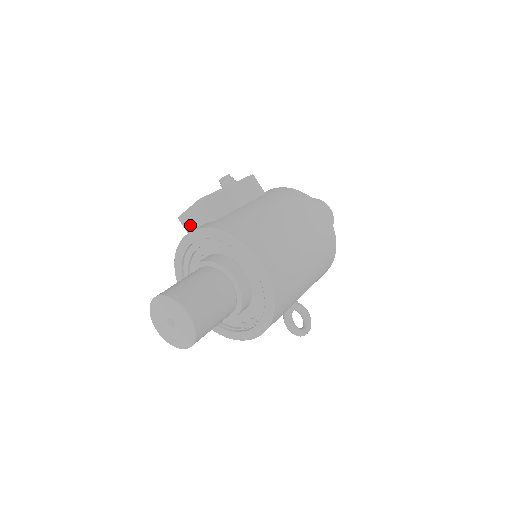
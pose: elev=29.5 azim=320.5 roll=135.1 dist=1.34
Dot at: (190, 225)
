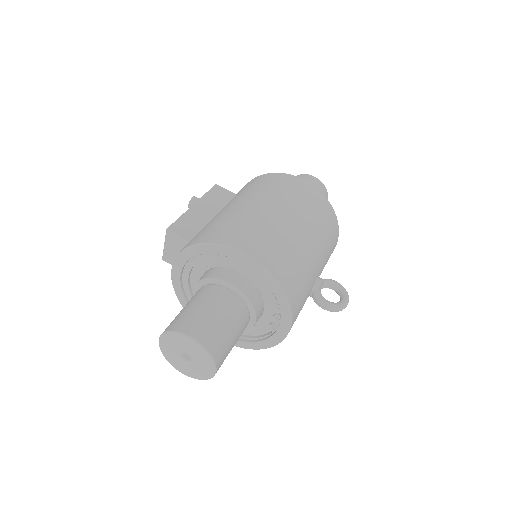
Dot at: occluded
